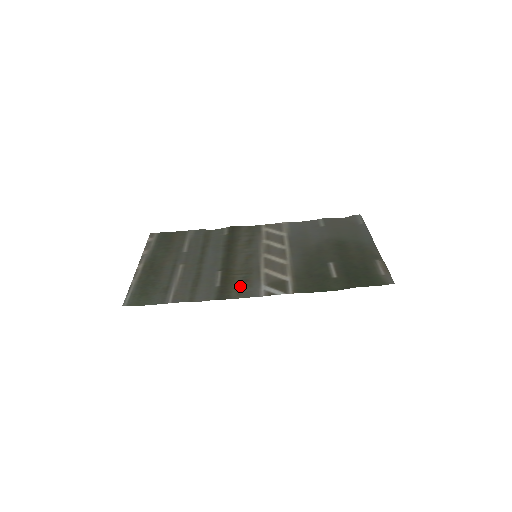
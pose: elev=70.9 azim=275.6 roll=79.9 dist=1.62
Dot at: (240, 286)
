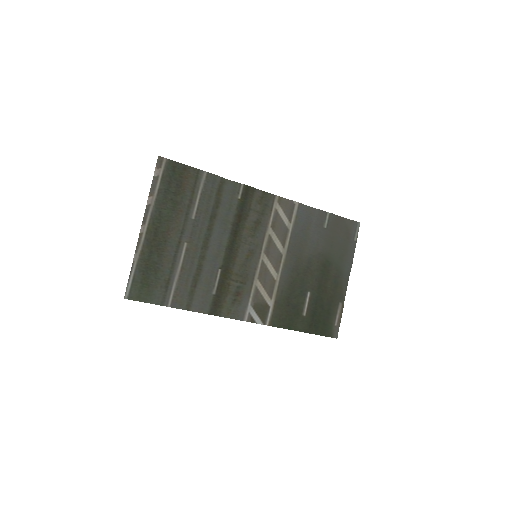
Dot at: (232, 301)
